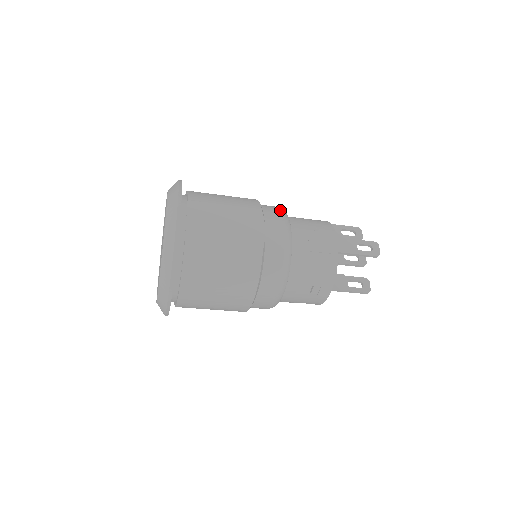
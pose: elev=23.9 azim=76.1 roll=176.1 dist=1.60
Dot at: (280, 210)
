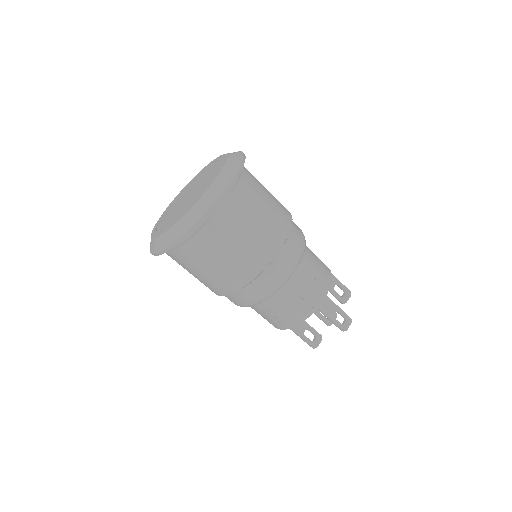
Dot at: (302, 242)
